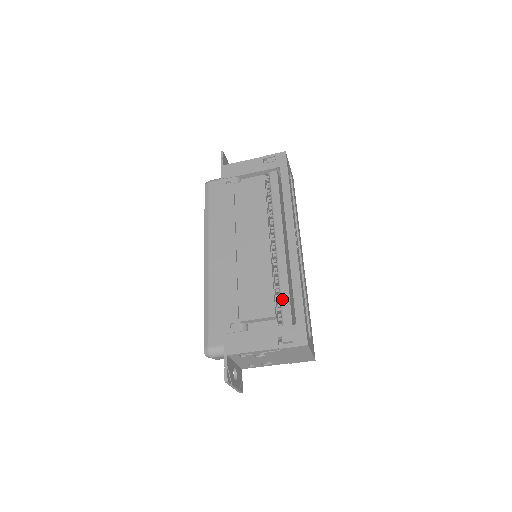
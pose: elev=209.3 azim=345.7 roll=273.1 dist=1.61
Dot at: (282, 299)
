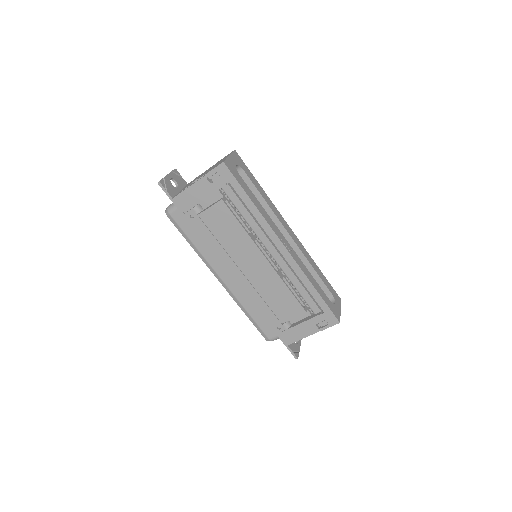
Dot at: (303, 296)
